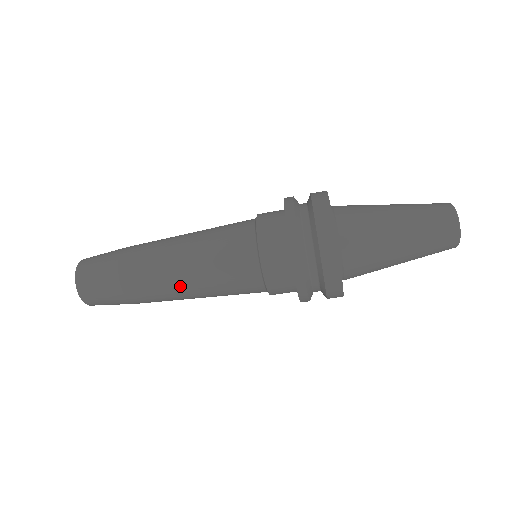
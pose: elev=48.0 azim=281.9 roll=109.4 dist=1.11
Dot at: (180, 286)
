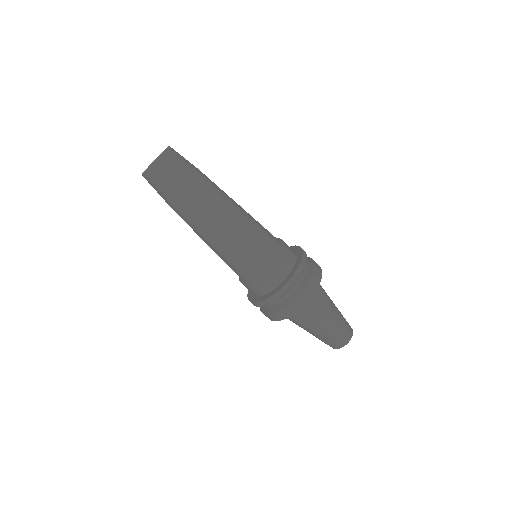
Dot at: (229, 215)
